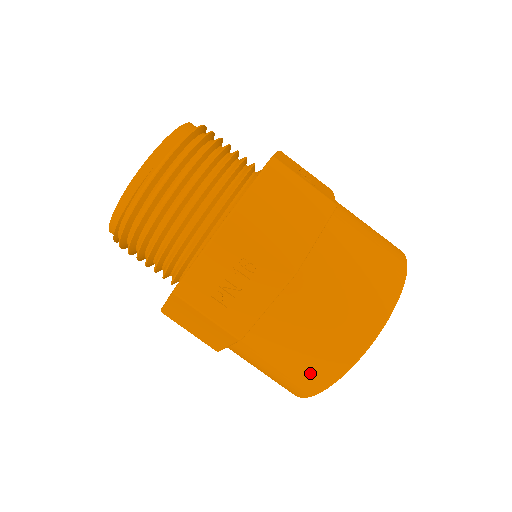
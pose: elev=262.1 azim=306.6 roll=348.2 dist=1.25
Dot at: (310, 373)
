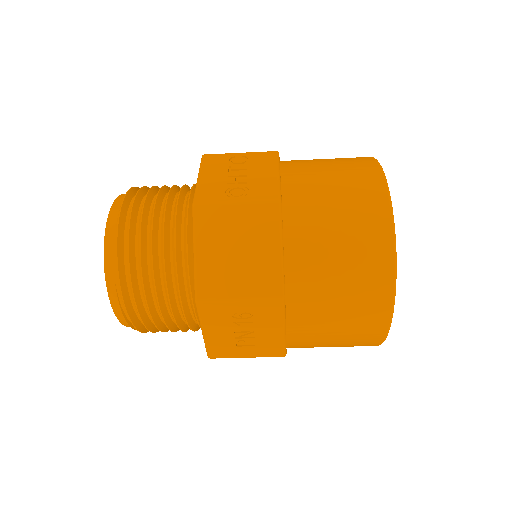
Dot at: (360, 342)
